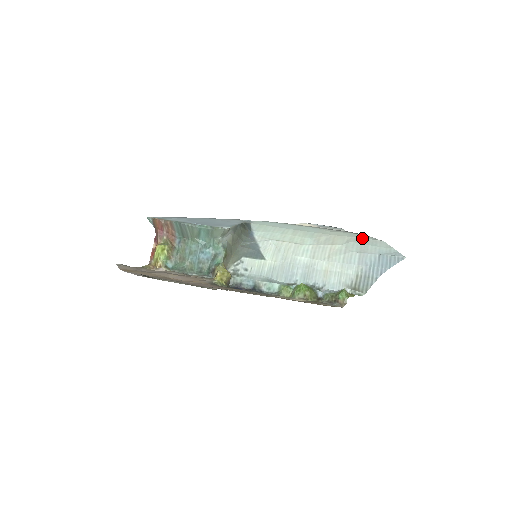
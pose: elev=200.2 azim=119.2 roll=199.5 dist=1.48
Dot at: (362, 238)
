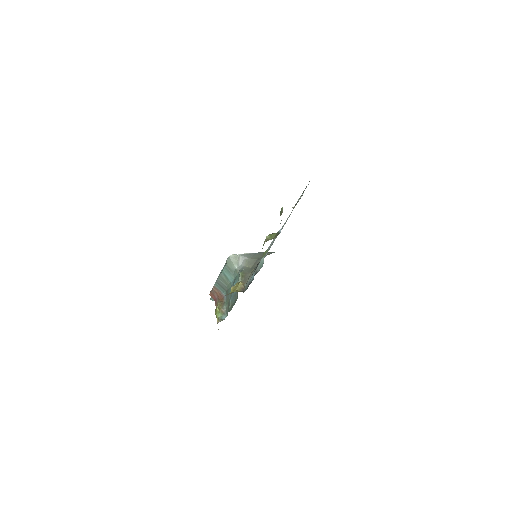
Dot at: occluded
